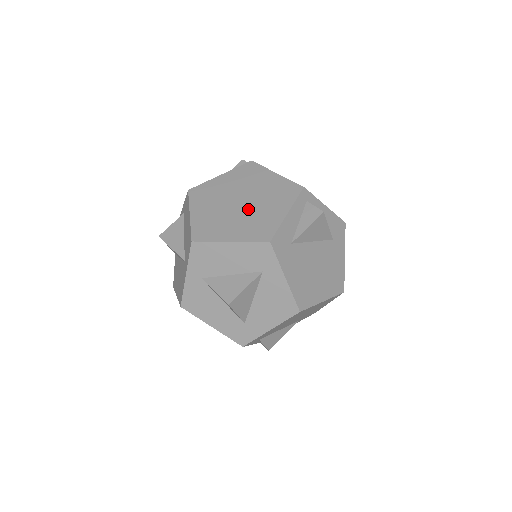
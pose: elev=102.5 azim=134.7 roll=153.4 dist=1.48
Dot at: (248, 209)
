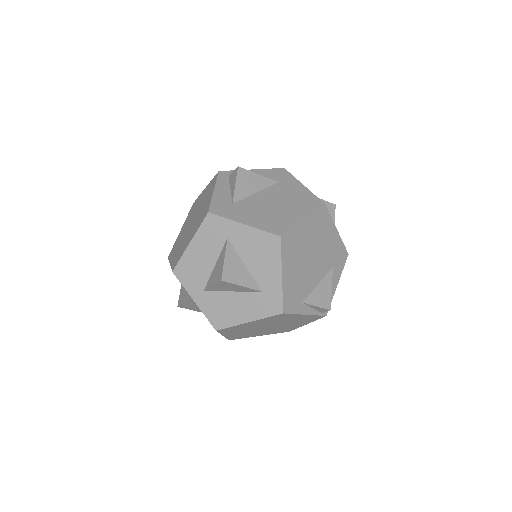
Dot at: (195, 219)
